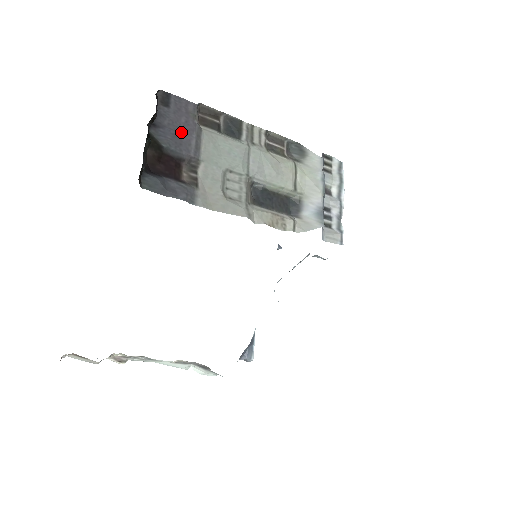
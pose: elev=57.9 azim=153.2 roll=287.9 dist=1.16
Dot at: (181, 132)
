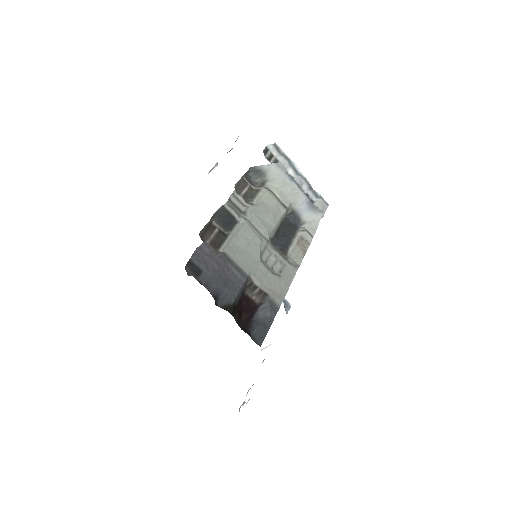
Dot at: (224, 276)
